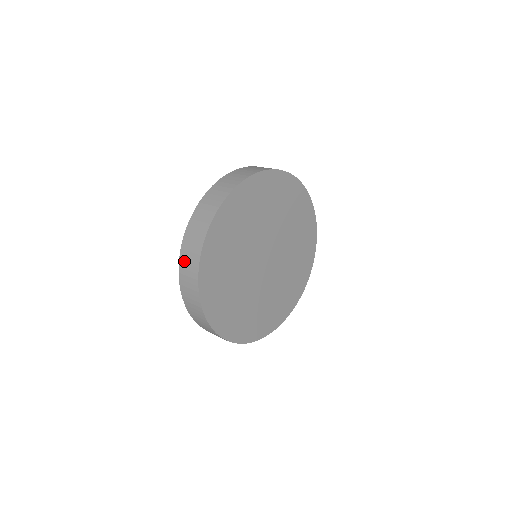
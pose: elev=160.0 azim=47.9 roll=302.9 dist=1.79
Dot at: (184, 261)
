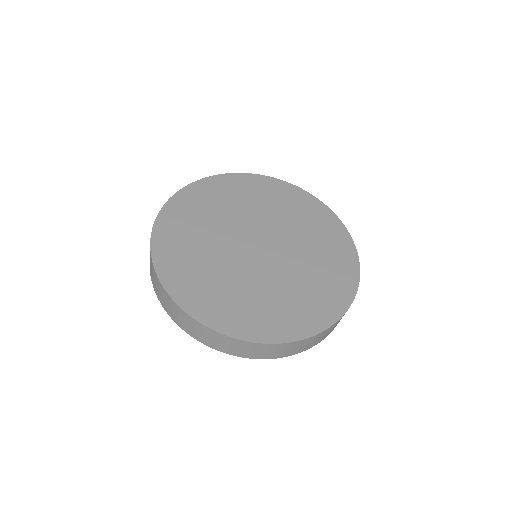
Dot at: occluded
